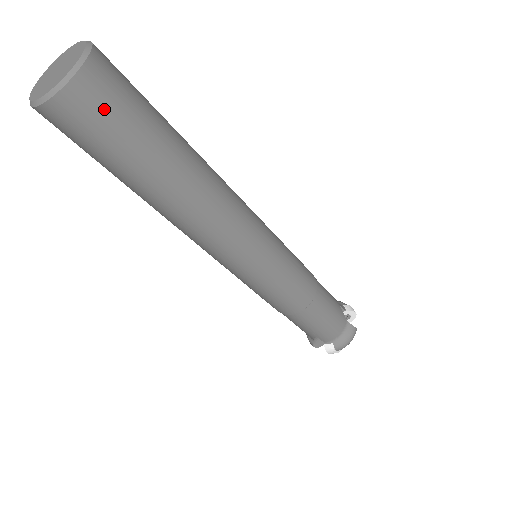
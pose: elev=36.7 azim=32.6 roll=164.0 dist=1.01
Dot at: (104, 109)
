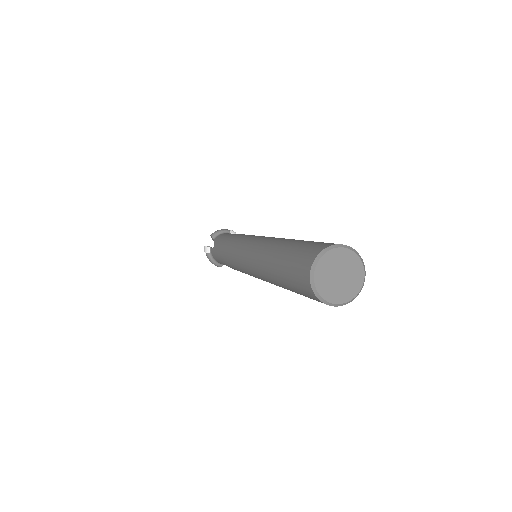
Dot at: occluded
